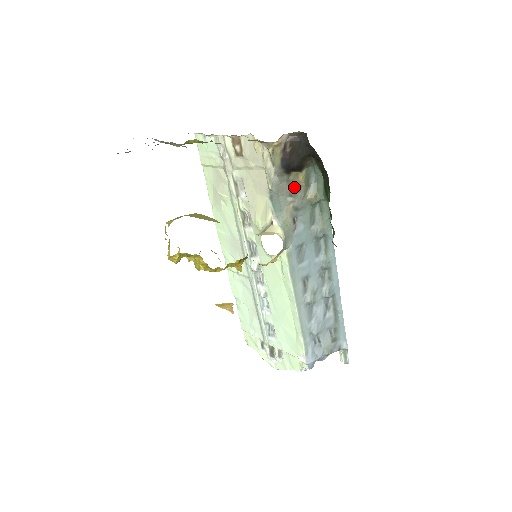
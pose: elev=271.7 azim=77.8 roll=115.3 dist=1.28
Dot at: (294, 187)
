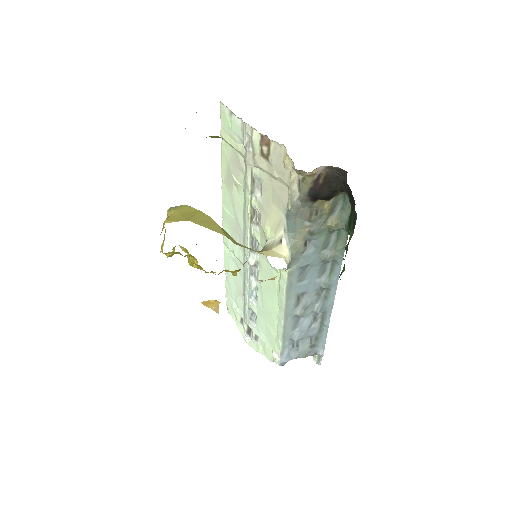
Dot at: (316, 213)
